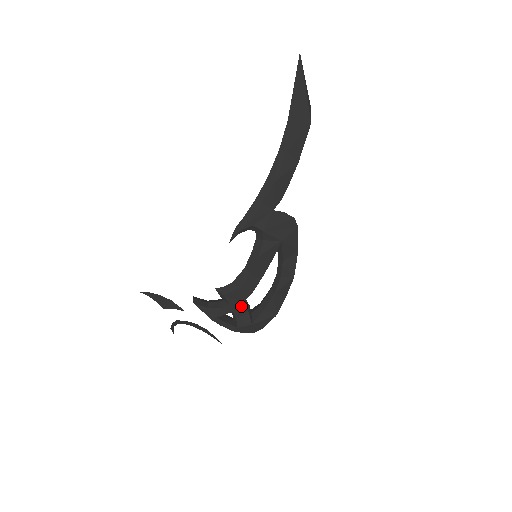
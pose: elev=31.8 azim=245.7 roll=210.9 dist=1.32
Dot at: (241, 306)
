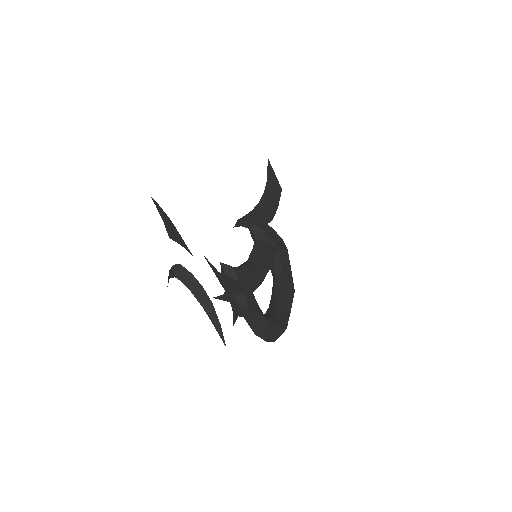
Dot at: (250, 293)
